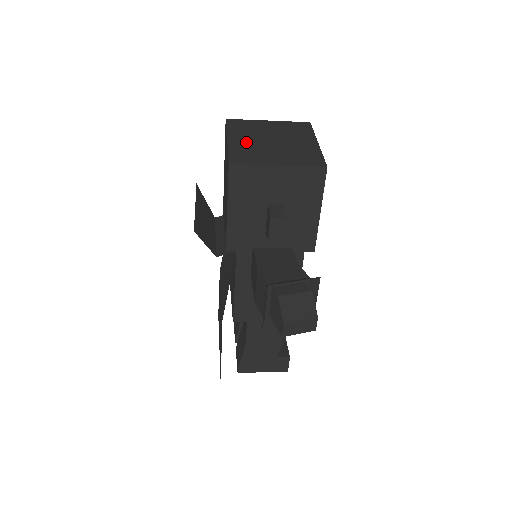
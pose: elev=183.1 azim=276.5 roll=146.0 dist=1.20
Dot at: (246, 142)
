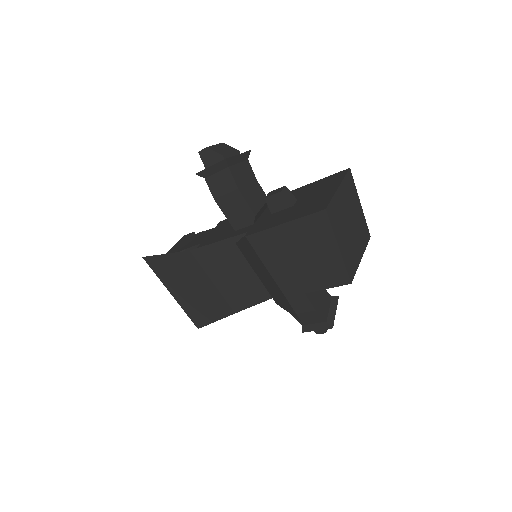
Dot at: (345, 242)
